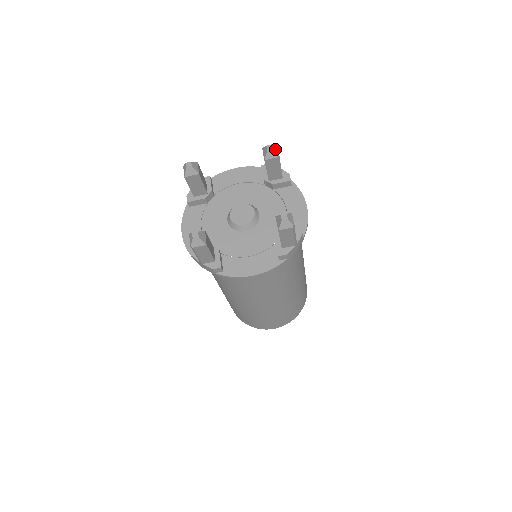
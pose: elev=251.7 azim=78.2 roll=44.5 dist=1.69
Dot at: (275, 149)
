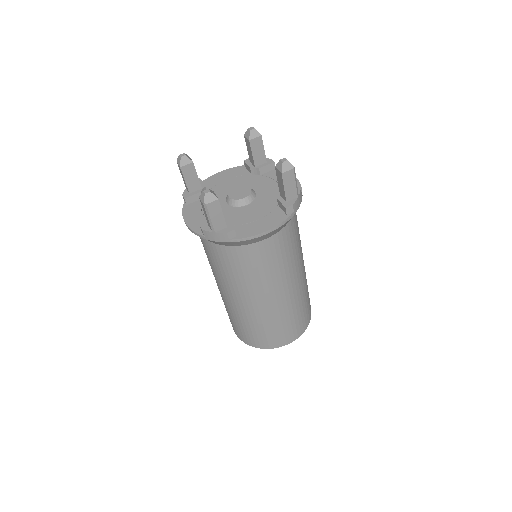
Dot at: (256, 130)
